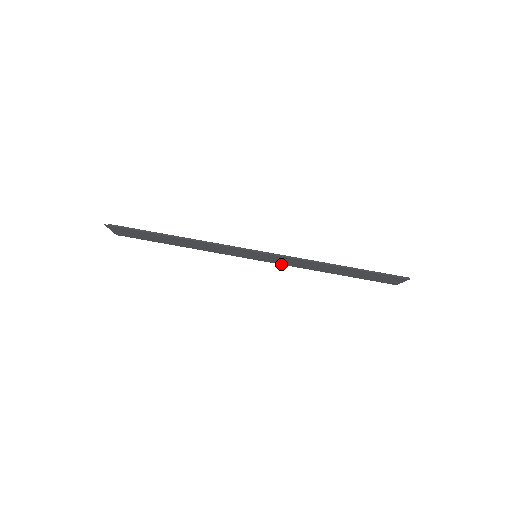
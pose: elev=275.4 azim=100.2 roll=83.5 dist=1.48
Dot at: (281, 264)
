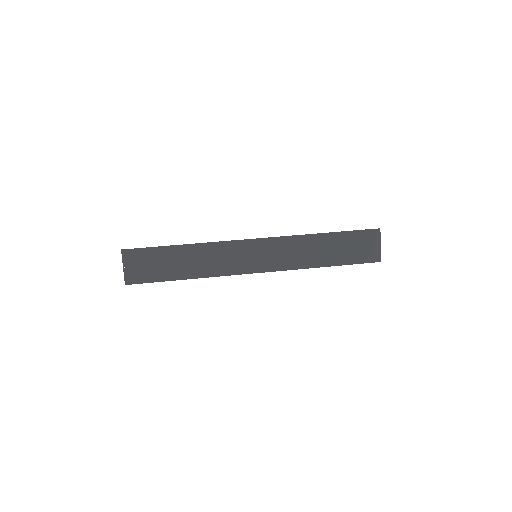
Dot at: (280, 270)
